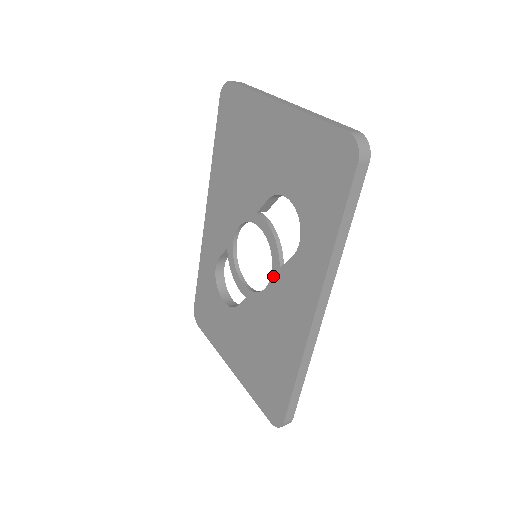
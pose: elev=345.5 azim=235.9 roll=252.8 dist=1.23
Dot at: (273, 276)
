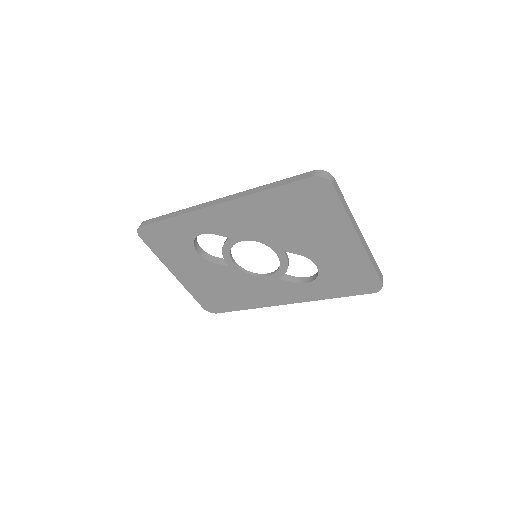
Dot at: (269, 277)
